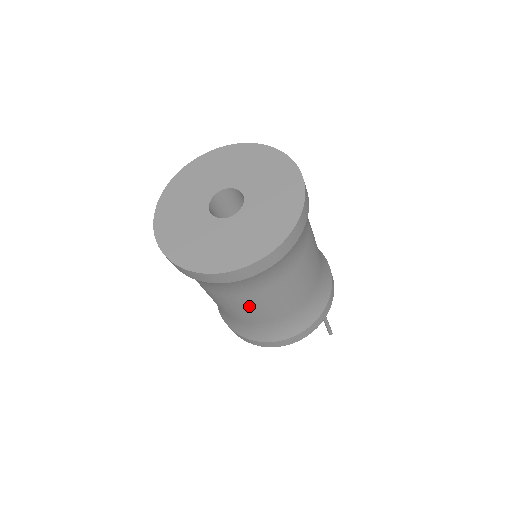
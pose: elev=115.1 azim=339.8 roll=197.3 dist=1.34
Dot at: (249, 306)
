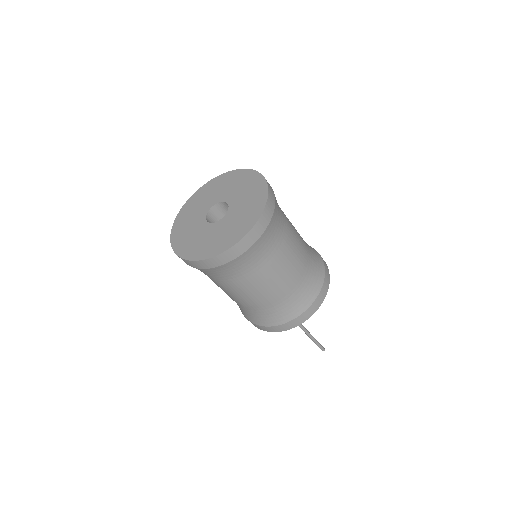
Dot at: occluded
